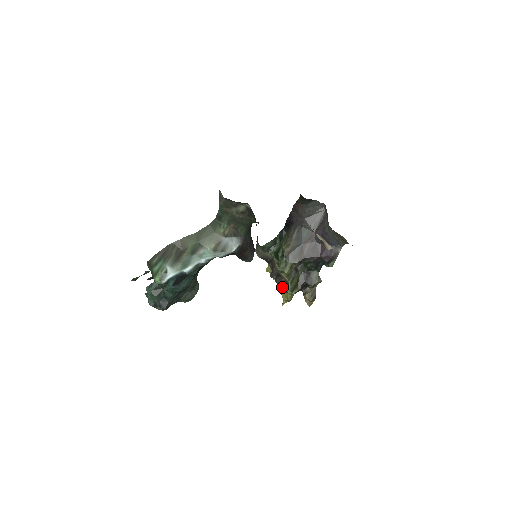
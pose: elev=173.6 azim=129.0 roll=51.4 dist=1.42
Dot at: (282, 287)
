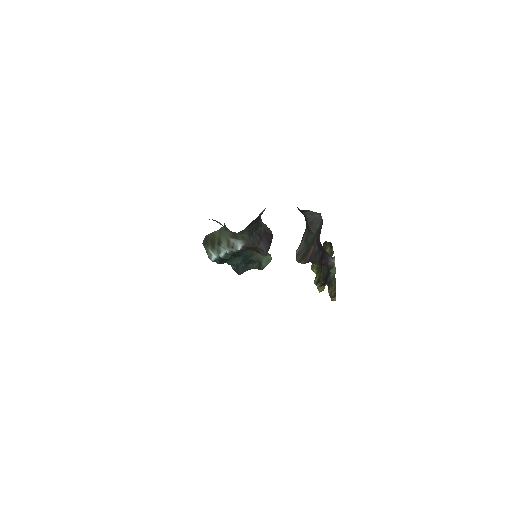
Dot at: occluded
